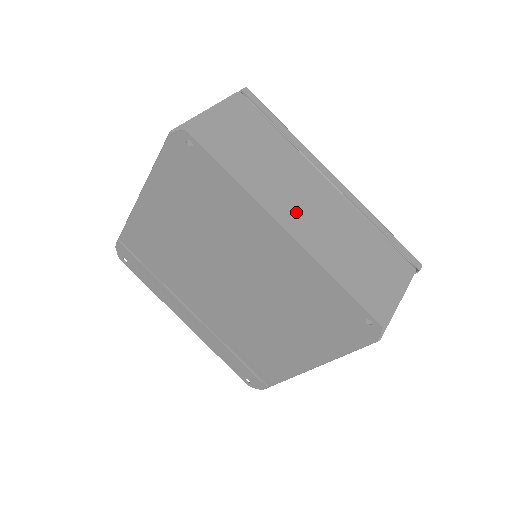
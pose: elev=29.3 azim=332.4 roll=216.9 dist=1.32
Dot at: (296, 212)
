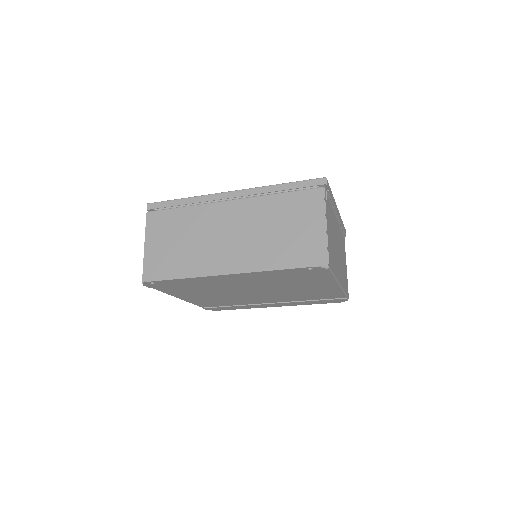
Dot at: (228, 247)
